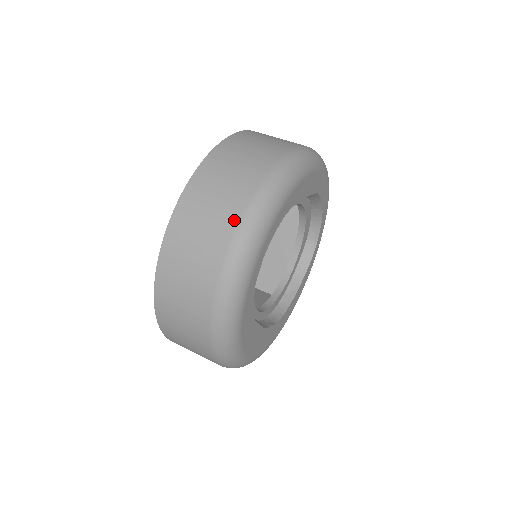
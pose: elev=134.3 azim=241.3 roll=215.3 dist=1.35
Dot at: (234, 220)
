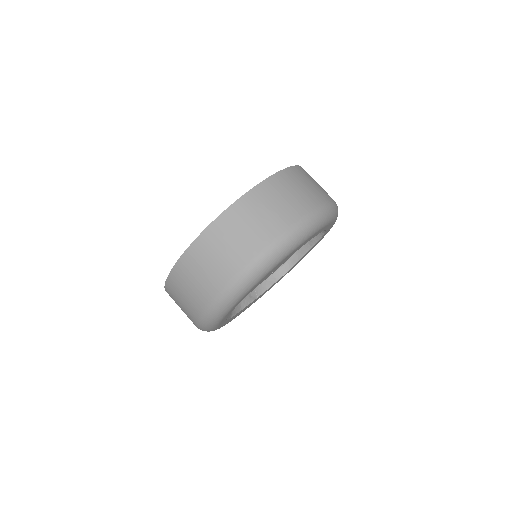
Dot at: (199, 310)
